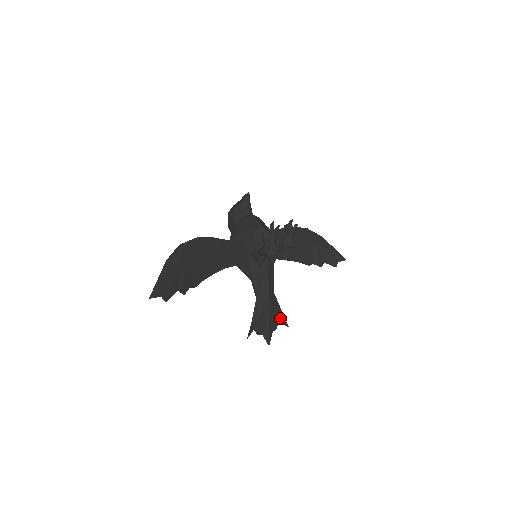
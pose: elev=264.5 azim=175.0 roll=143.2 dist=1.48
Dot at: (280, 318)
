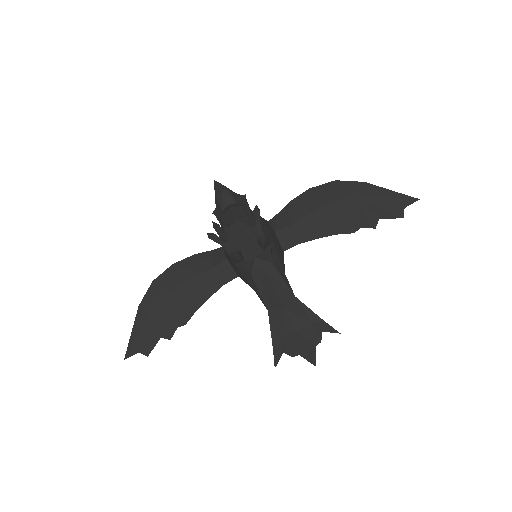
Dot at: (320, 325)
